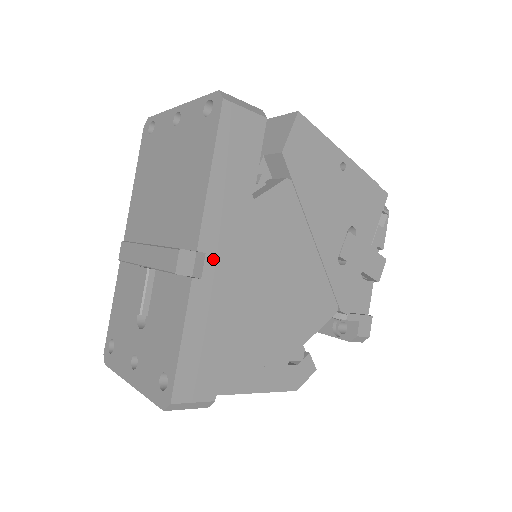
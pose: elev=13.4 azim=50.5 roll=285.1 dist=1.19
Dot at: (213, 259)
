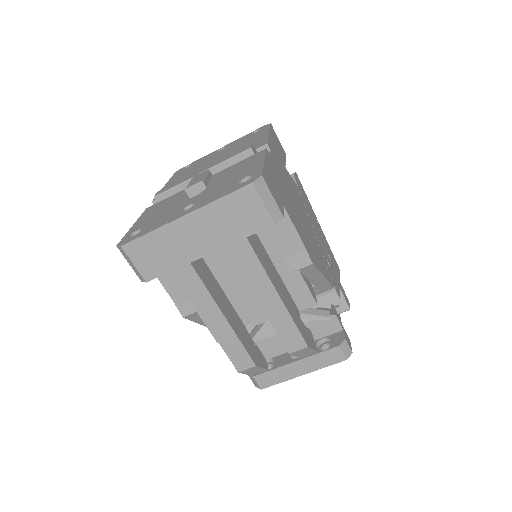
Dot at: (274, 158)
